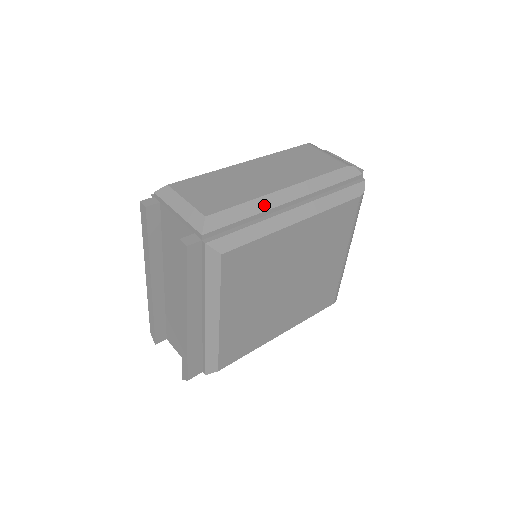
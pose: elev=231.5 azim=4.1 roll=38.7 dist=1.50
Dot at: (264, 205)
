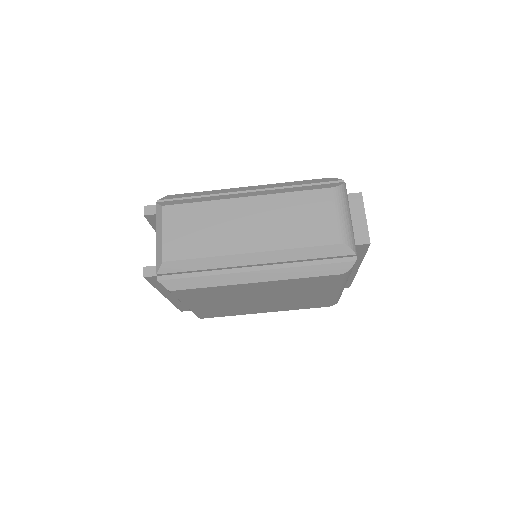
Dot at: (222, 263)
